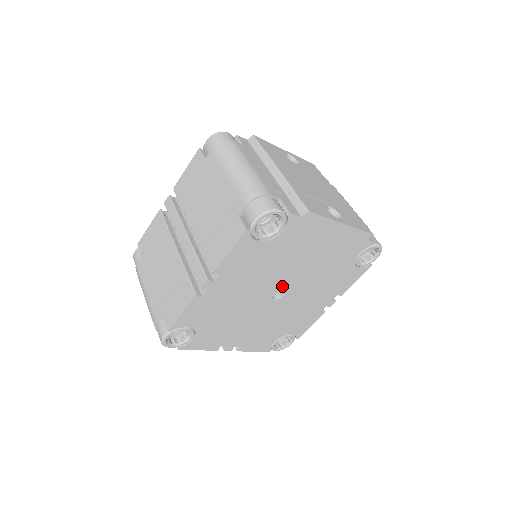
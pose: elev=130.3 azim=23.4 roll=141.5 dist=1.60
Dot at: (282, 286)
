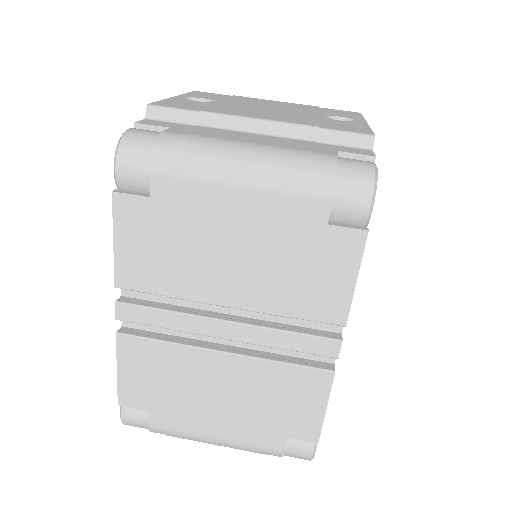
Dot at: occluded
